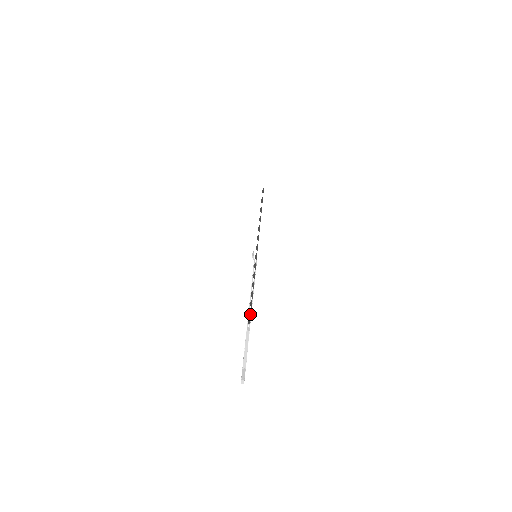
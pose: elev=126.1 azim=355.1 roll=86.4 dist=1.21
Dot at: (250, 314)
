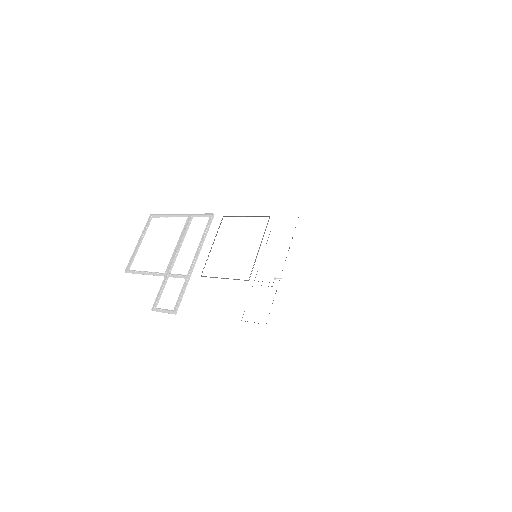
Dot at: (255, 322)
